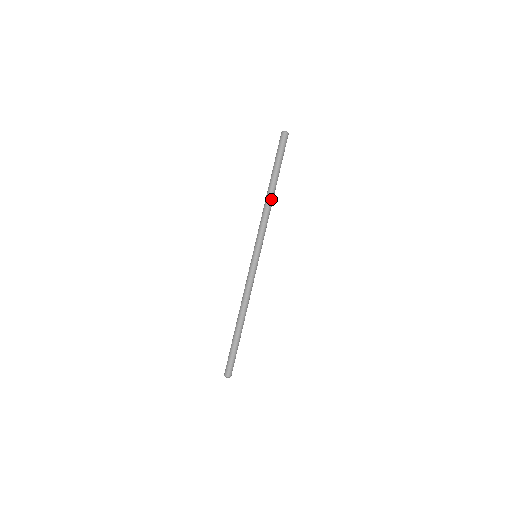
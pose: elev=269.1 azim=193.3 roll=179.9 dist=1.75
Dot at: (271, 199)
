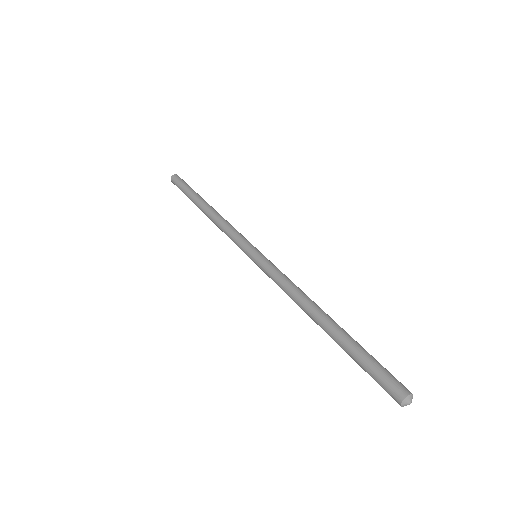
Dot at: (212, 211)
